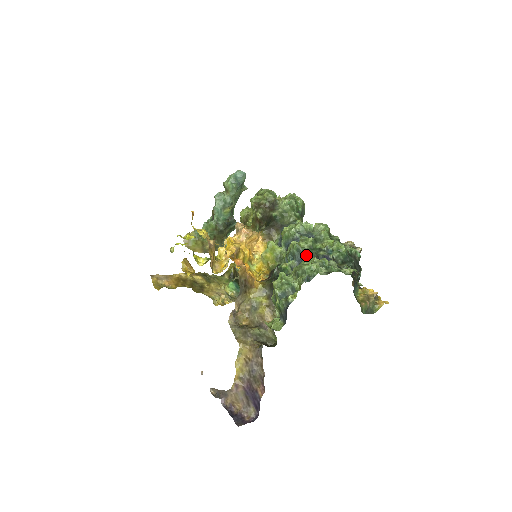
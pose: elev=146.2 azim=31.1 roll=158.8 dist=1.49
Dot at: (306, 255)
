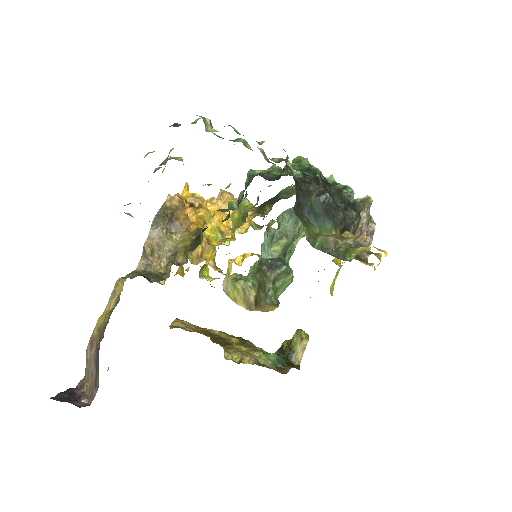
Dot at: occluded
